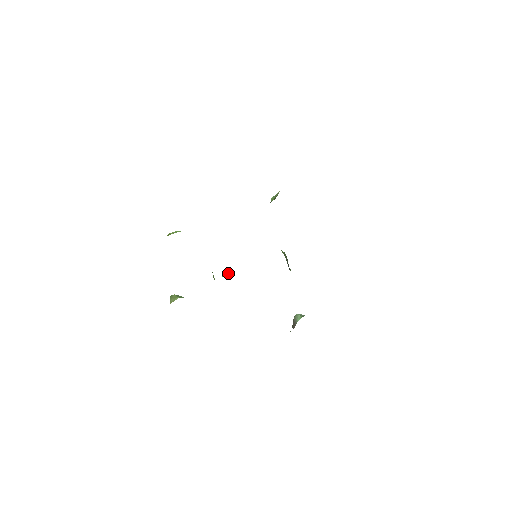
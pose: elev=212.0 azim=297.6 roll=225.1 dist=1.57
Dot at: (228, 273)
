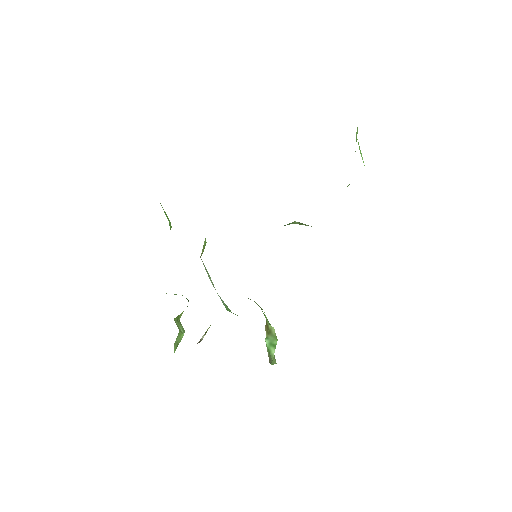
Dot at: occluded
